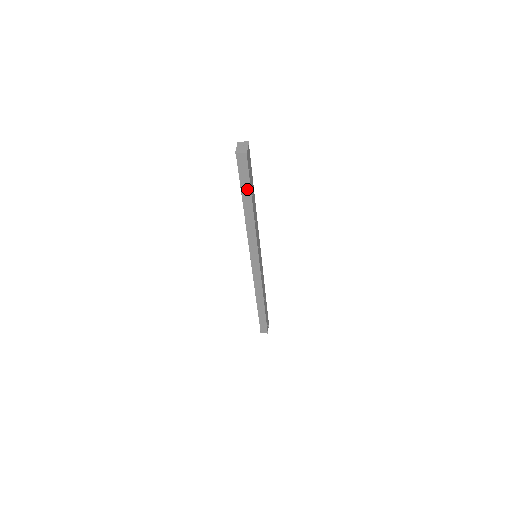
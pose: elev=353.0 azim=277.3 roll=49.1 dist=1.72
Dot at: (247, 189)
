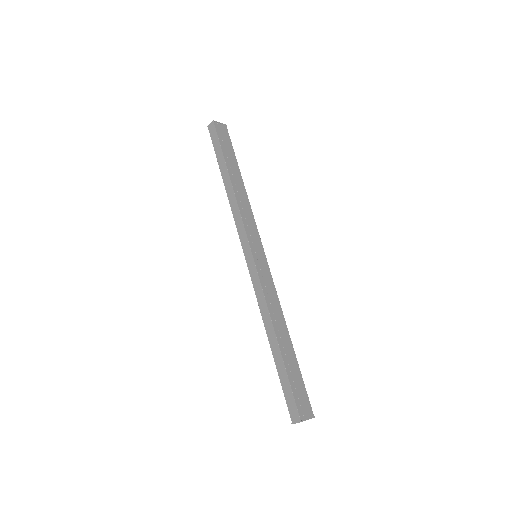
Dot at: (221, 157)
